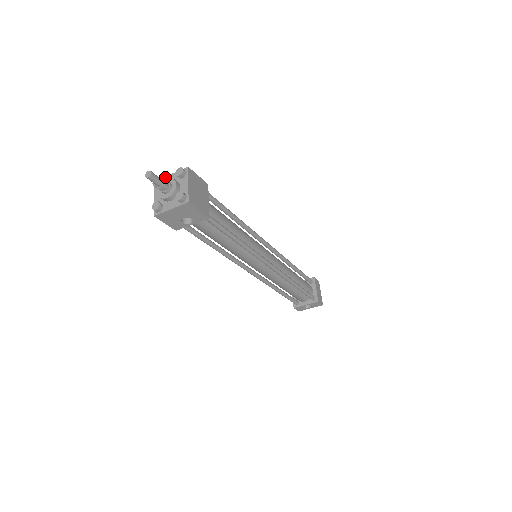
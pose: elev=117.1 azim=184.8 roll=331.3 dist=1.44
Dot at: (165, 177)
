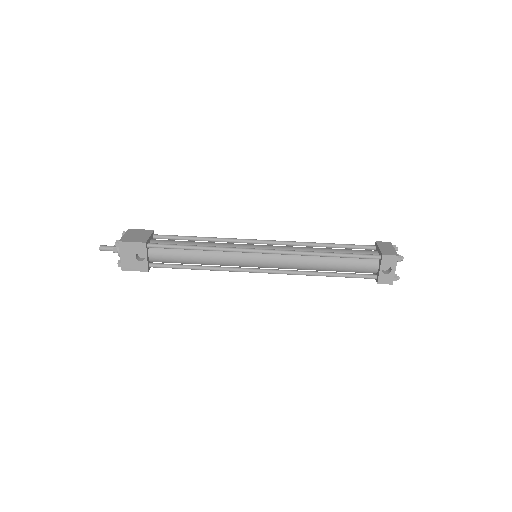
Dot at: occluded
